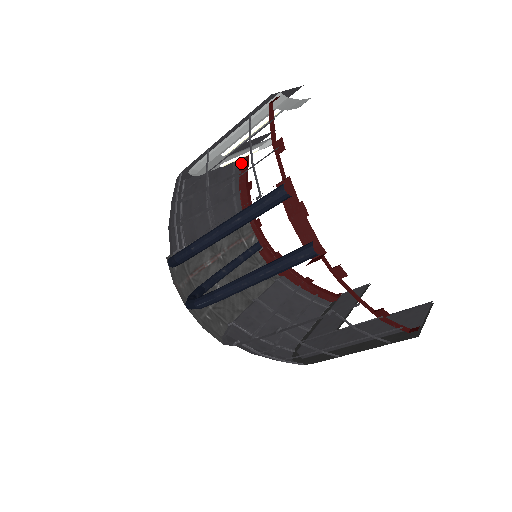
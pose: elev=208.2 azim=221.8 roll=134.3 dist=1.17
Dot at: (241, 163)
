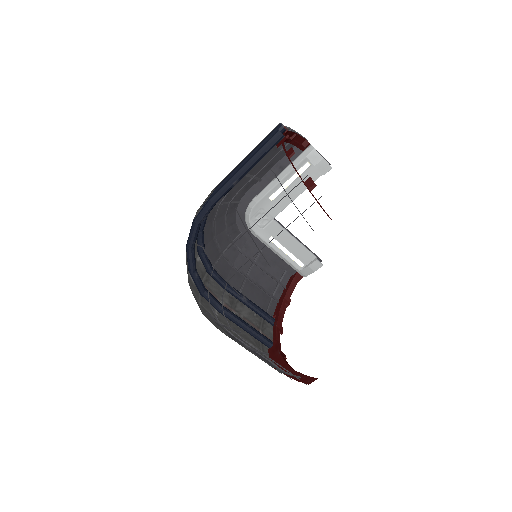
Dot at: (289, 281)
